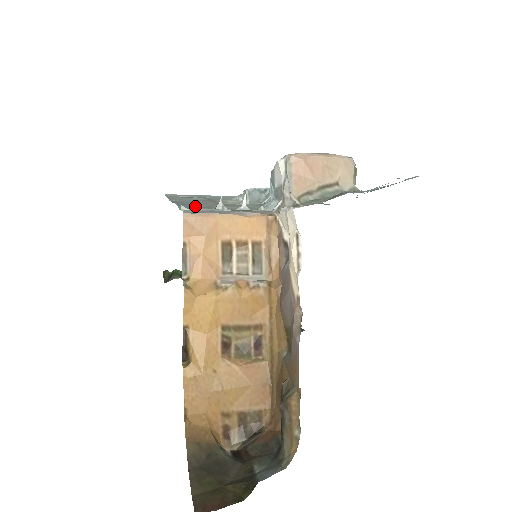
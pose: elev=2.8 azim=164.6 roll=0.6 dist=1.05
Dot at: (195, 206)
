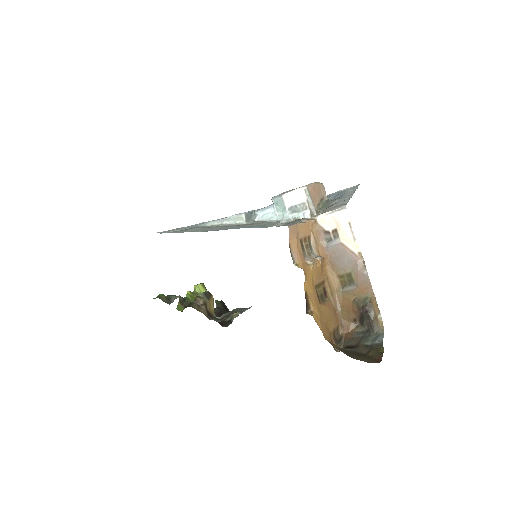
Dot at: occluded
